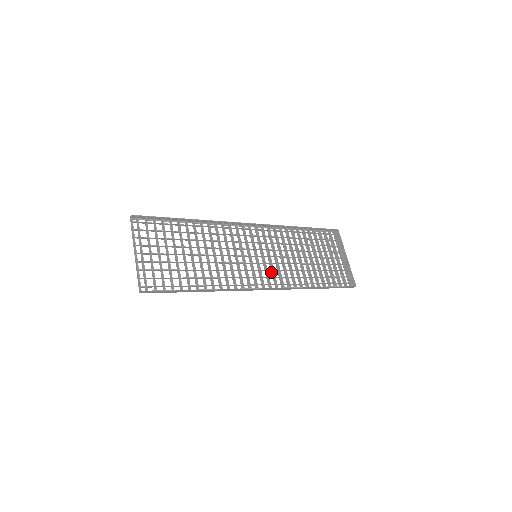
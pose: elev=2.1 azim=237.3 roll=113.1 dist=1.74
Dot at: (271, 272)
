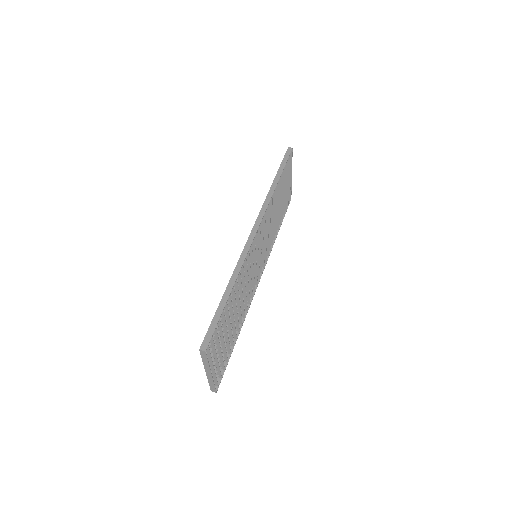
Dot at: occluded
